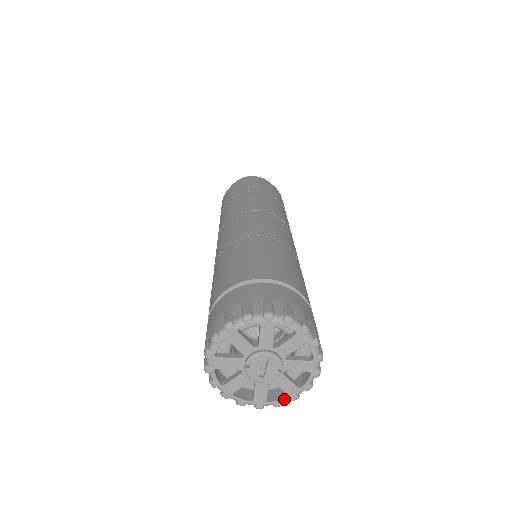
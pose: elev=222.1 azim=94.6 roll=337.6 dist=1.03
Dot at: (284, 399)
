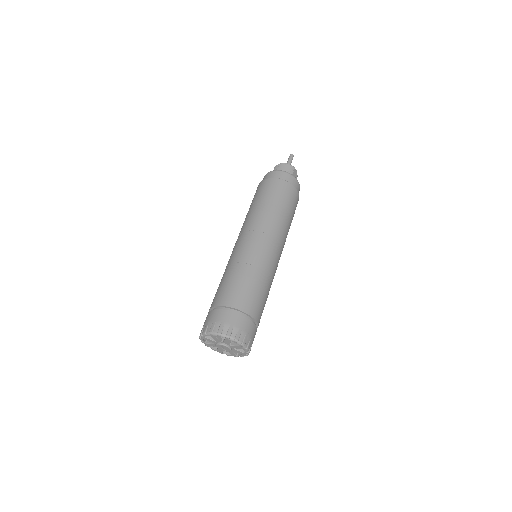
Dot at: (242, 355)
